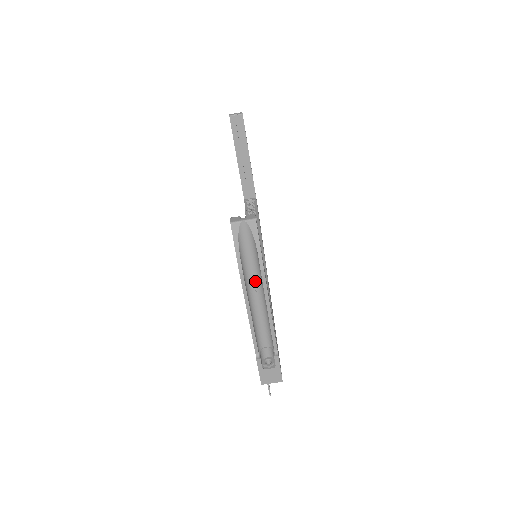
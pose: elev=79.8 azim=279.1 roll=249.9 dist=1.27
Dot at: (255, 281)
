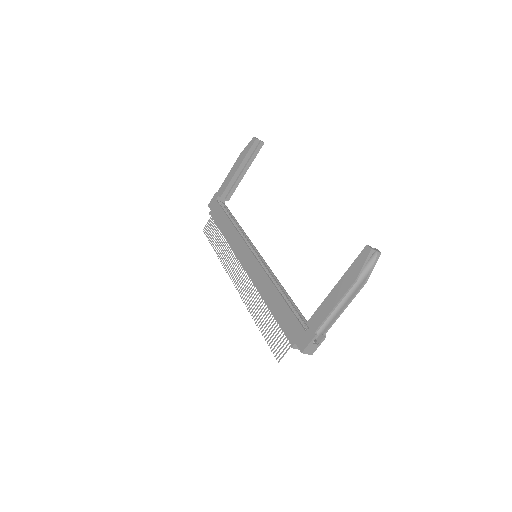
Dot at: occluded
